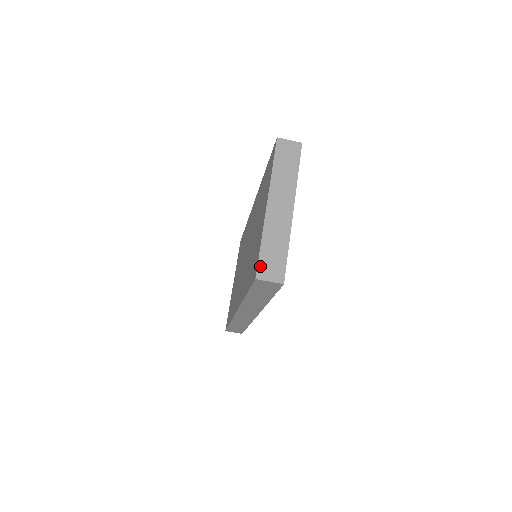
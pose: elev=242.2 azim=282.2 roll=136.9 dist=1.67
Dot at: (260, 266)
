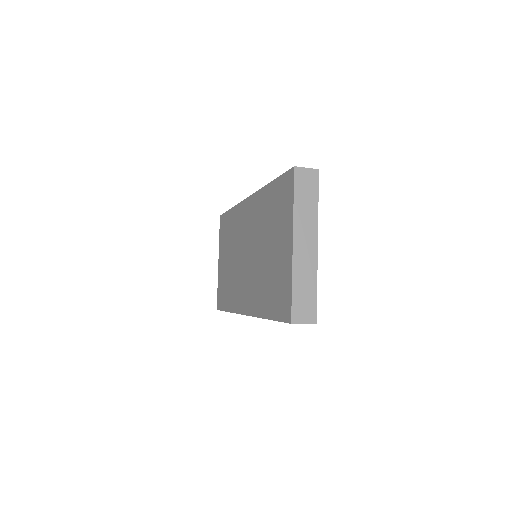
Dot at: (294, 310)
